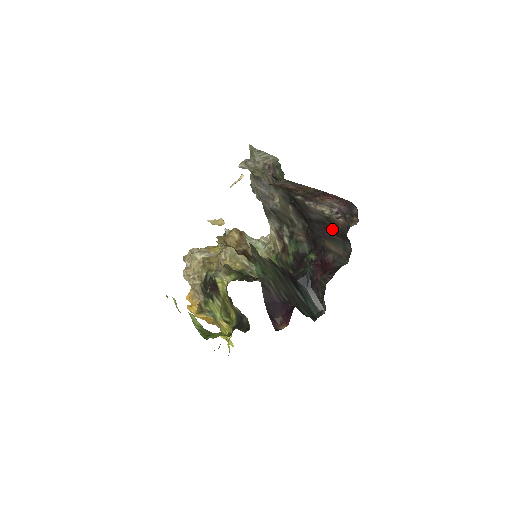
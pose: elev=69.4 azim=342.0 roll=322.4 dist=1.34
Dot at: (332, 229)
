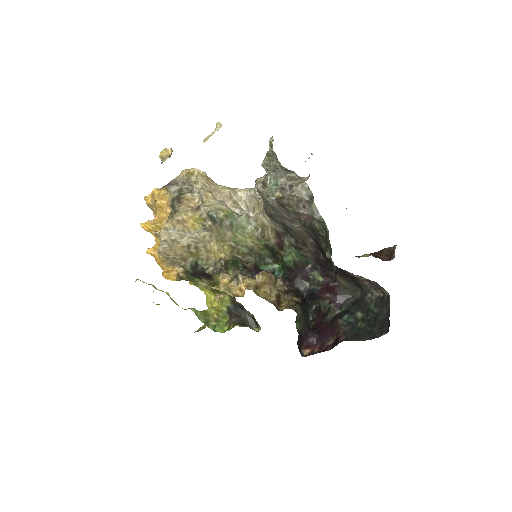
Dot at: (351, 278)
